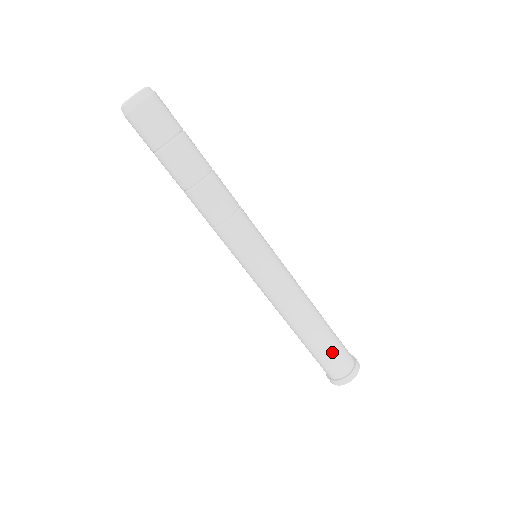
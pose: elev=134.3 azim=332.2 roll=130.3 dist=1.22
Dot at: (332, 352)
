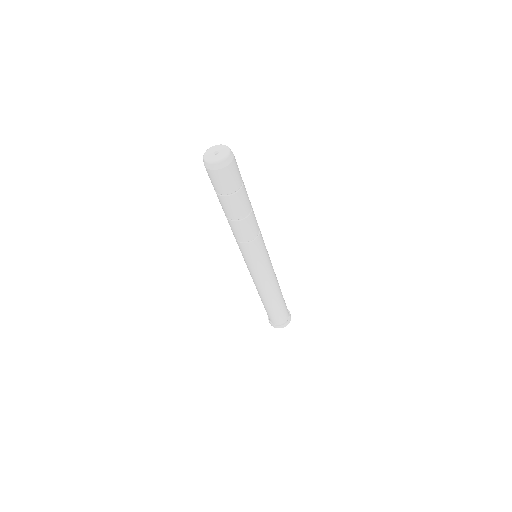
Dot at: (283, 310)
